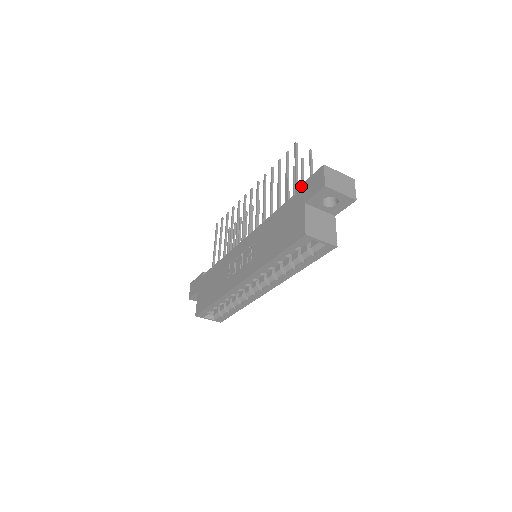
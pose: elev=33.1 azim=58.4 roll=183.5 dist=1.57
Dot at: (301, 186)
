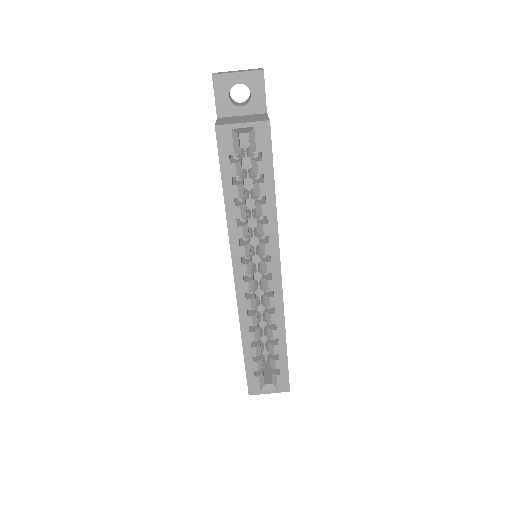
Dot at: occluded
